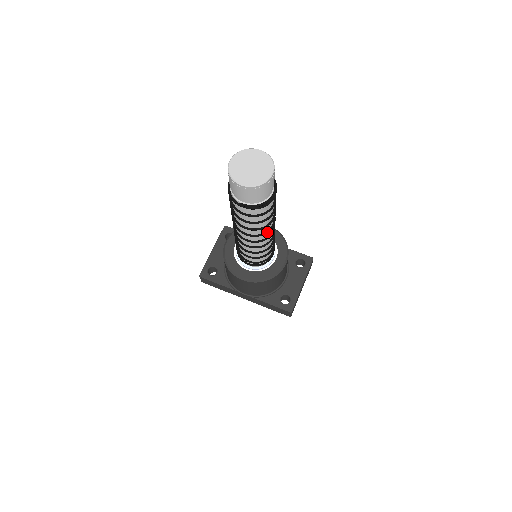
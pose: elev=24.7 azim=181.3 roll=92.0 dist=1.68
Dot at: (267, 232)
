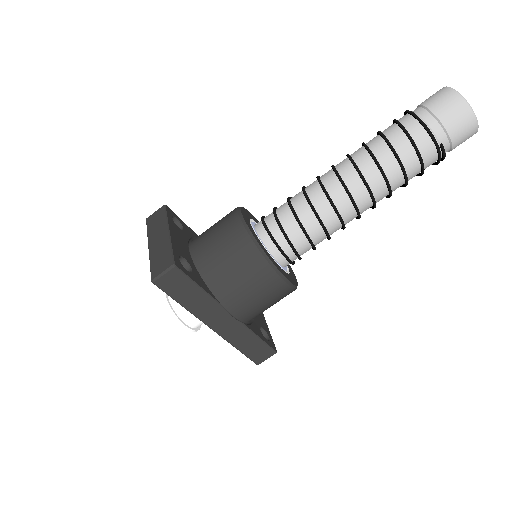
Dot at: occluded
